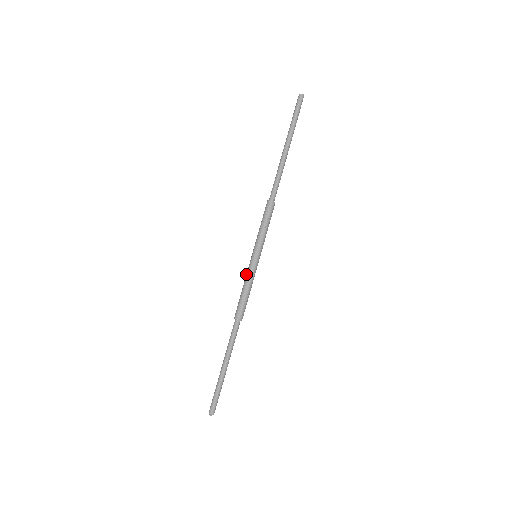
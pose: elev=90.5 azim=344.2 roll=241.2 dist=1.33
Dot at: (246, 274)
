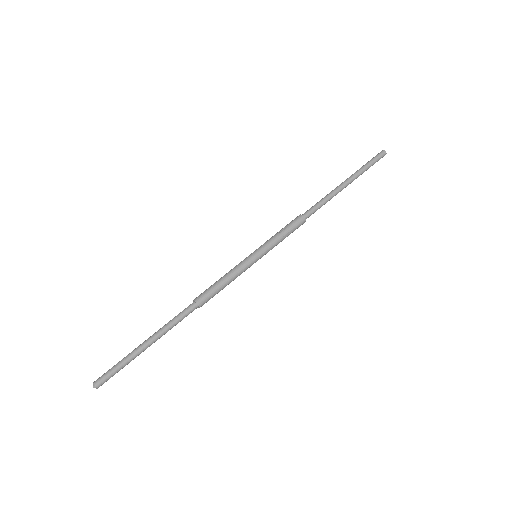
Dot at: occluded
